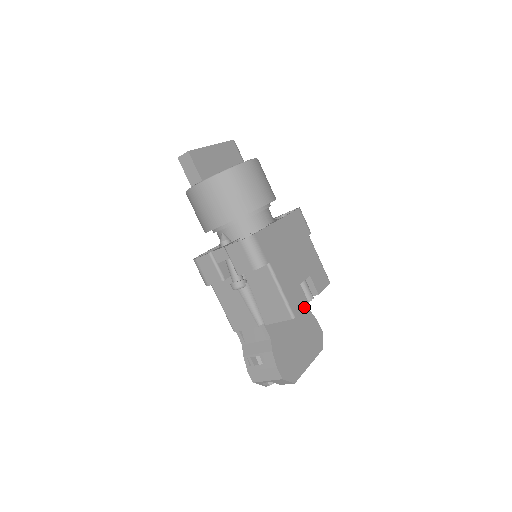
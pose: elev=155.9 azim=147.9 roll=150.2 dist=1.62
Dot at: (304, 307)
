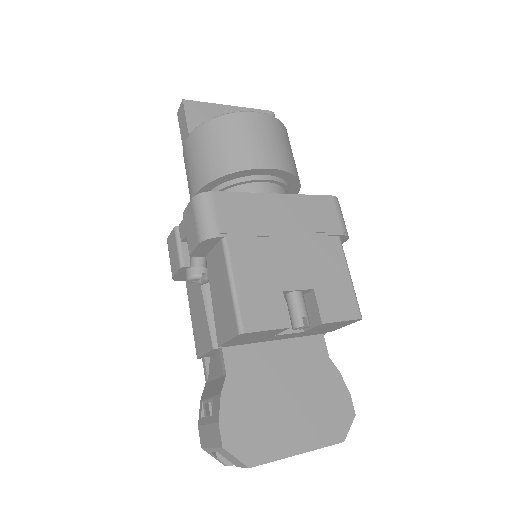
Dot at: (275, 327)
